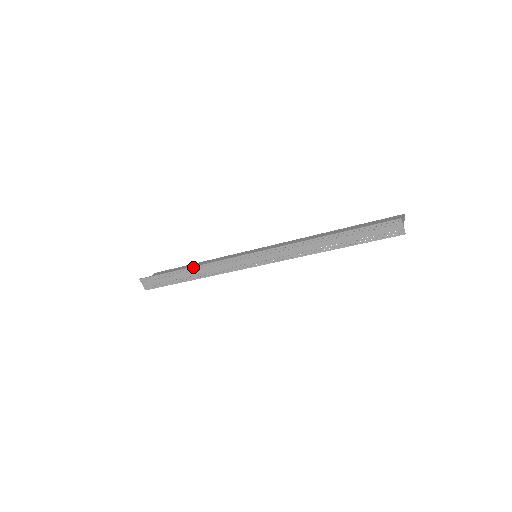
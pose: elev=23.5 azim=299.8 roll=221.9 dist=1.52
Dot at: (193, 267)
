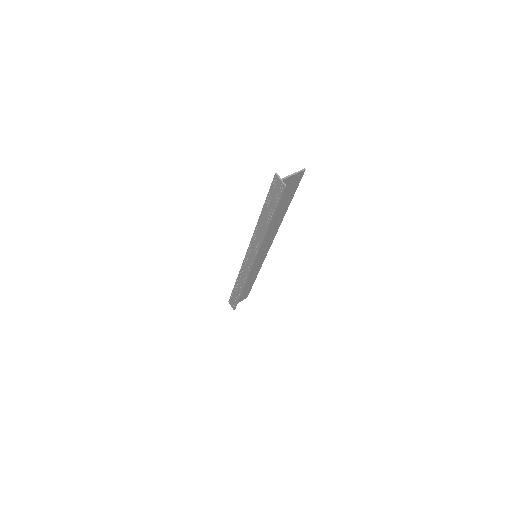
Dot at: (237, 280)
